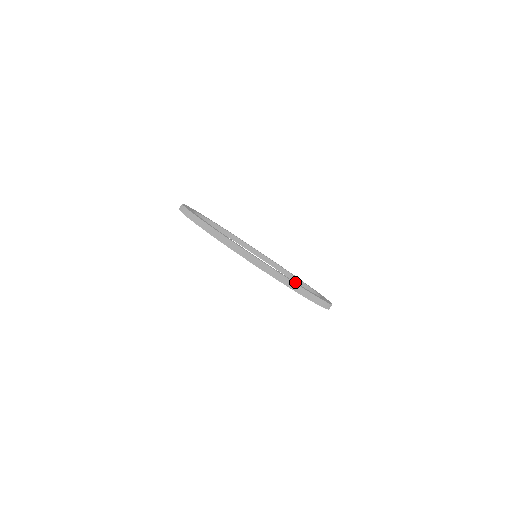
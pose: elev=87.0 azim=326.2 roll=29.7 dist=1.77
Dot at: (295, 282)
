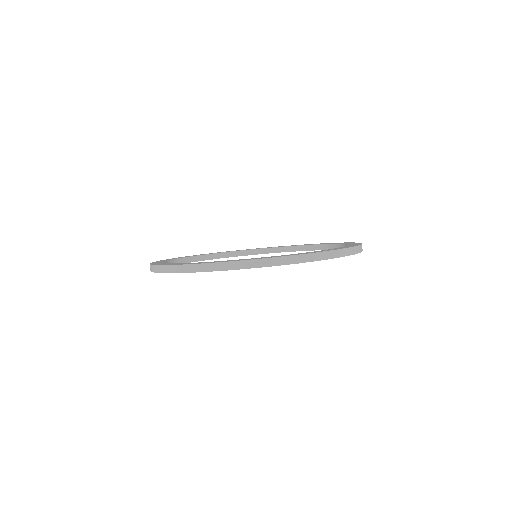
Dot at: (290, 254)
